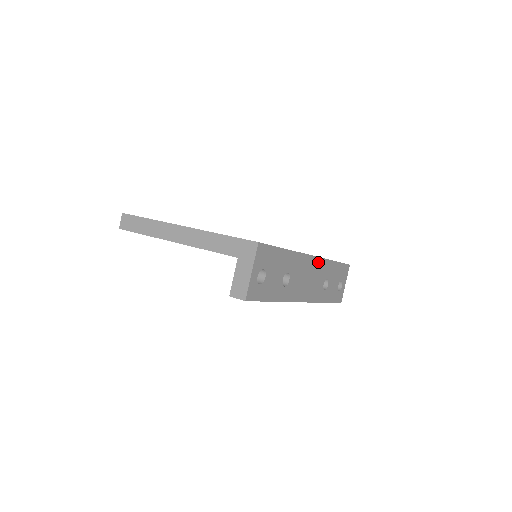
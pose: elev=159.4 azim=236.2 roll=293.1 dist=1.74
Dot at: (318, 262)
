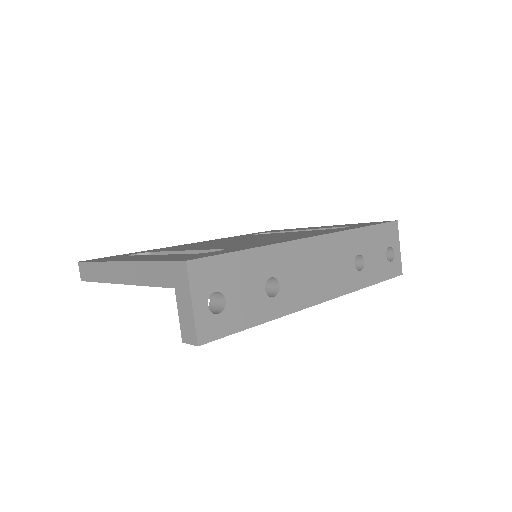
Dot at: (329, 240)
